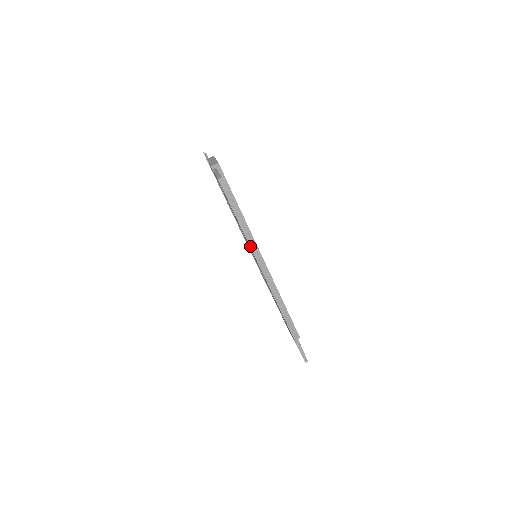
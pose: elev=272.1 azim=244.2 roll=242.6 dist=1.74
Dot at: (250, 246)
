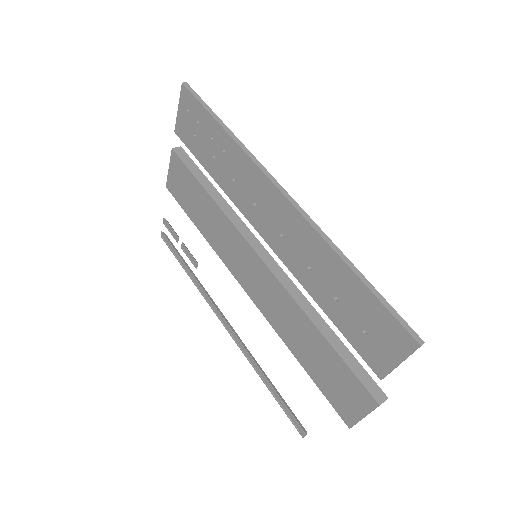
Dot at: (241, 148)
